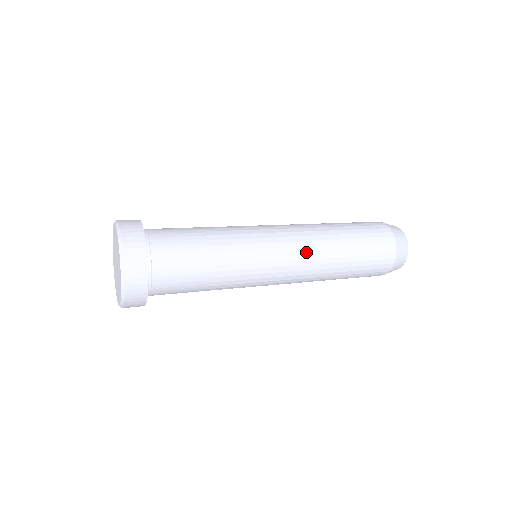
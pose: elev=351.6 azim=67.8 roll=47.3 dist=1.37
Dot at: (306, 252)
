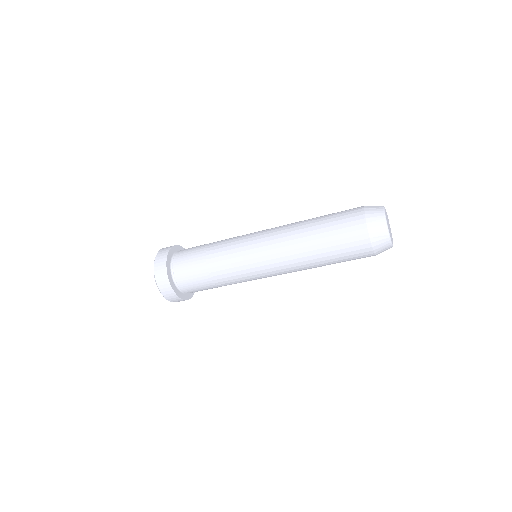
Dot at: (277, 243)
